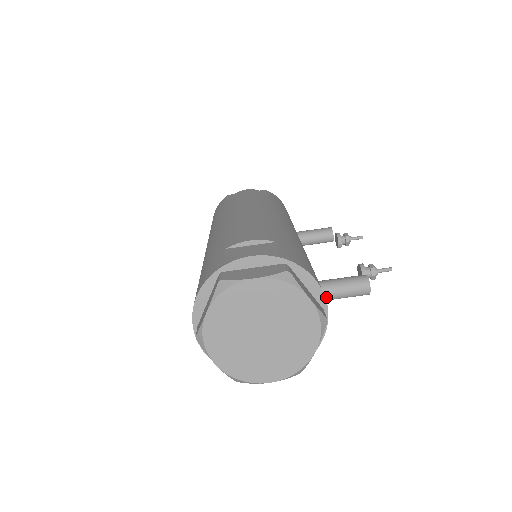
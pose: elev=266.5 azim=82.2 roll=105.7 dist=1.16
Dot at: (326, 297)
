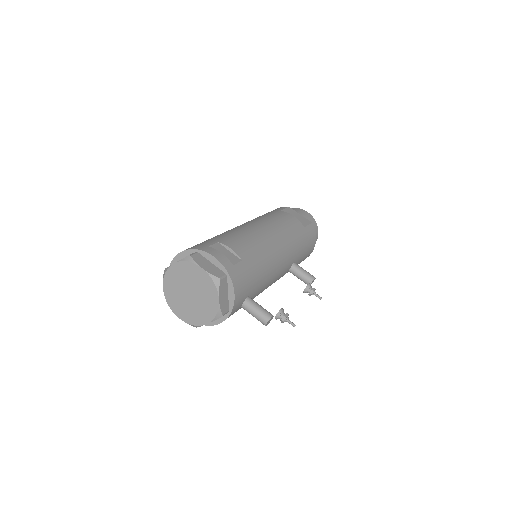
Dot at: (244, 307)
